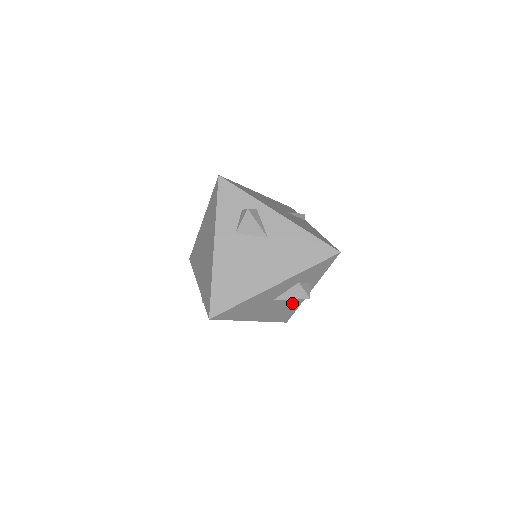
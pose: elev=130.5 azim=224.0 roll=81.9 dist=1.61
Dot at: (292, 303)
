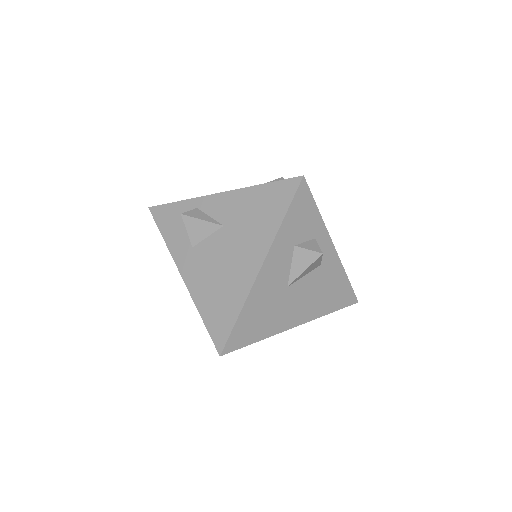
Dot at: (327, 275)
